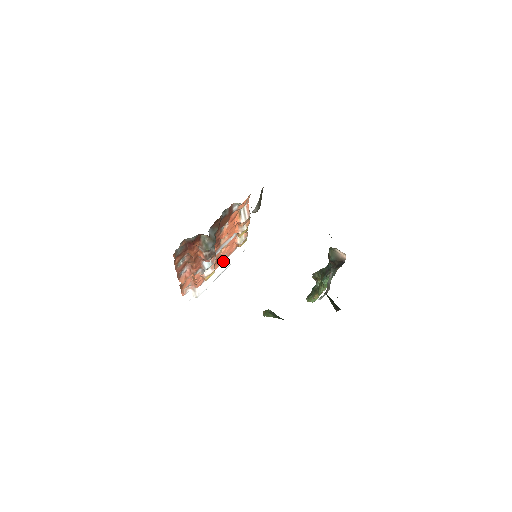
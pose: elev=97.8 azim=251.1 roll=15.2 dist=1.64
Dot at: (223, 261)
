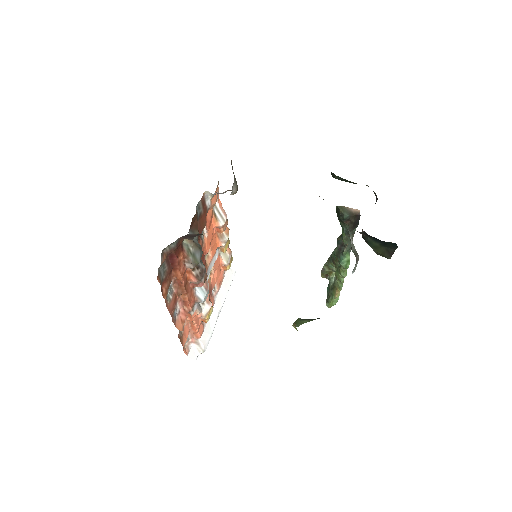
Dot at: (216, 296)
